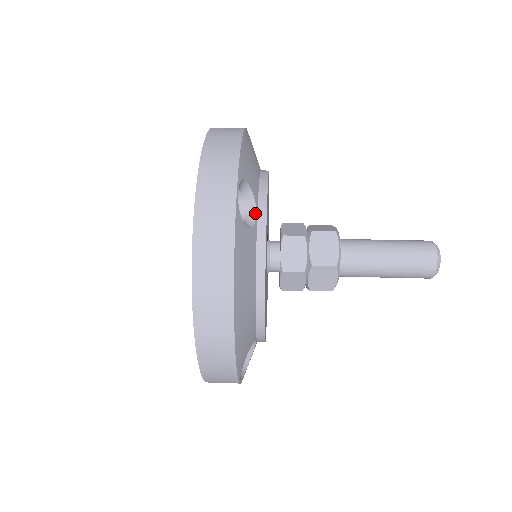
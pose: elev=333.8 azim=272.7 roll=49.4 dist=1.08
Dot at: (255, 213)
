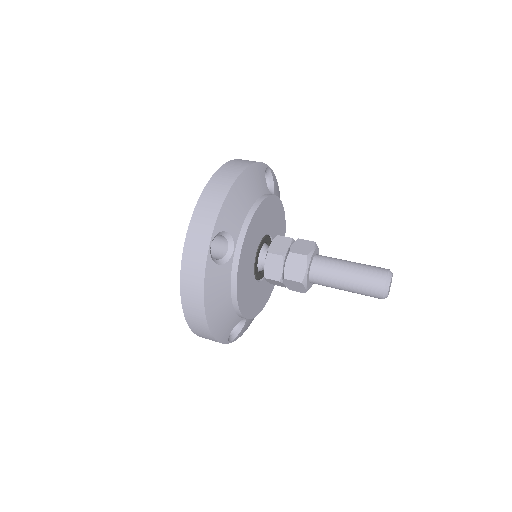
Dot at: (233, 249)
